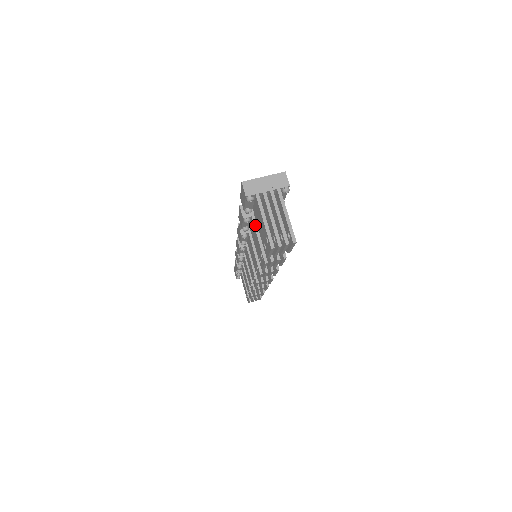
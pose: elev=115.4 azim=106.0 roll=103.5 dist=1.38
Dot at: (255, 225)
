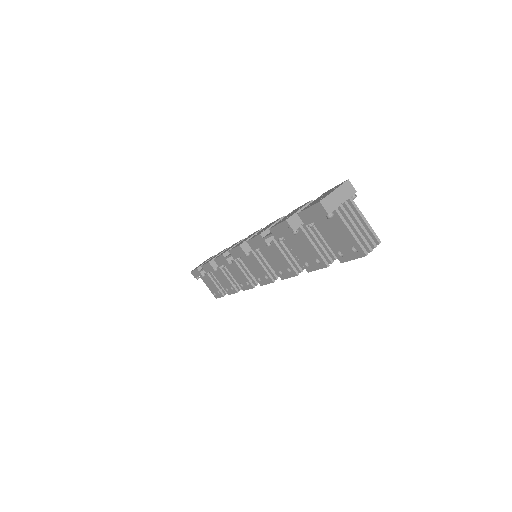
Dot at: (306, 234)
